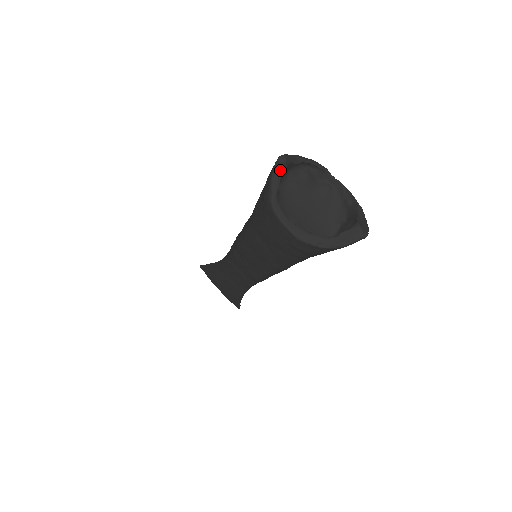
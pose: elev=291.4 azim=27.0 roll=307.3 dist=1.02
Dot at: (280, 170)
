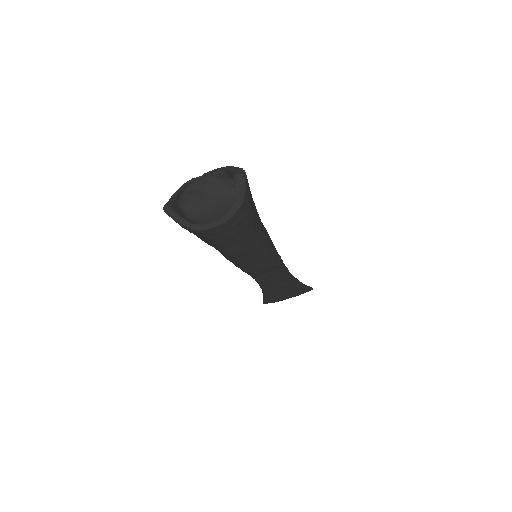
Dot at: (173, 213)
